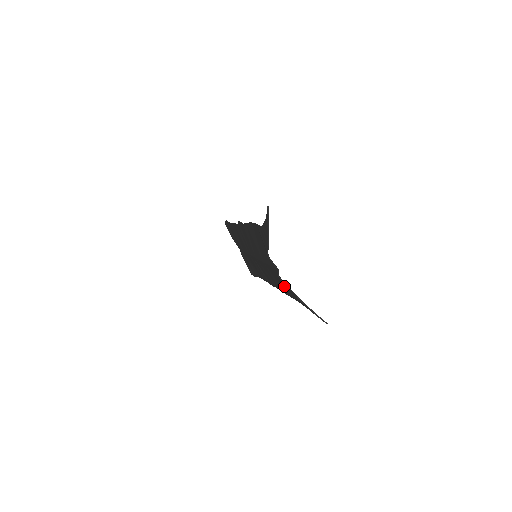
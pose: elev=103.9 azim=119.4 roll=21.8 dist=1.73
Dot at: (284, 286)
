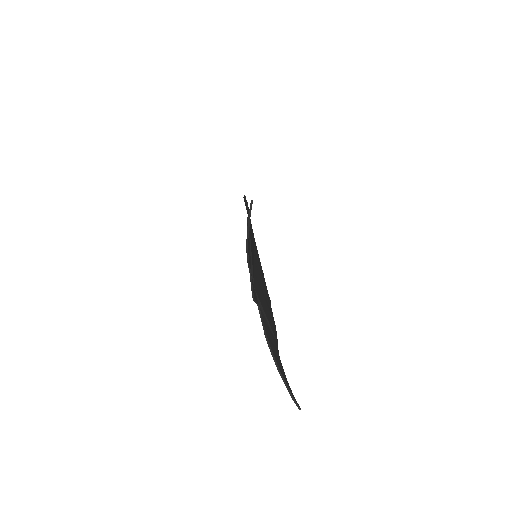
Dot at: occluded
